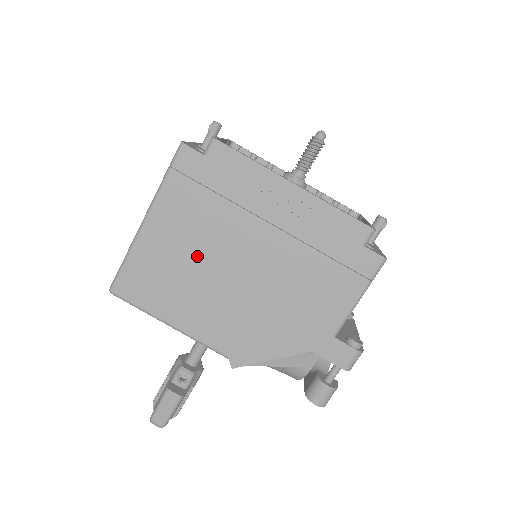
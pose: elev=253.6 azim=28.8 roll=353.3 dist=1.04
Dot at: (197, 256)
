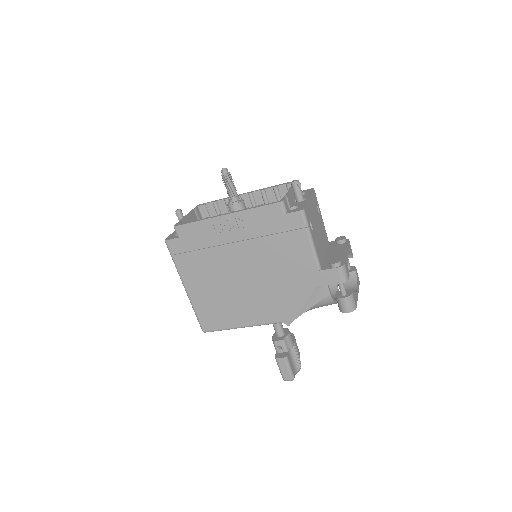
Dot at: (220, 285)
